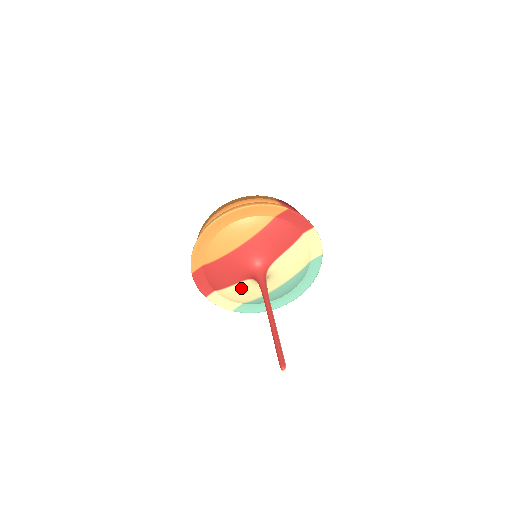
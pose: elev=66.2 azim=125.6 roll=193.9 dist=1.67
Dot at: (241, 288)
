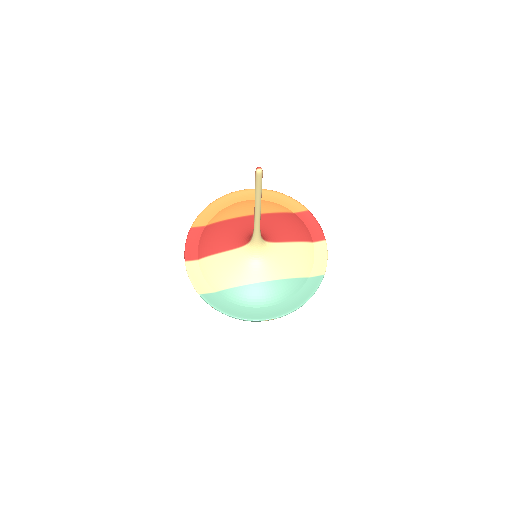
Dot at: (227, 260)
